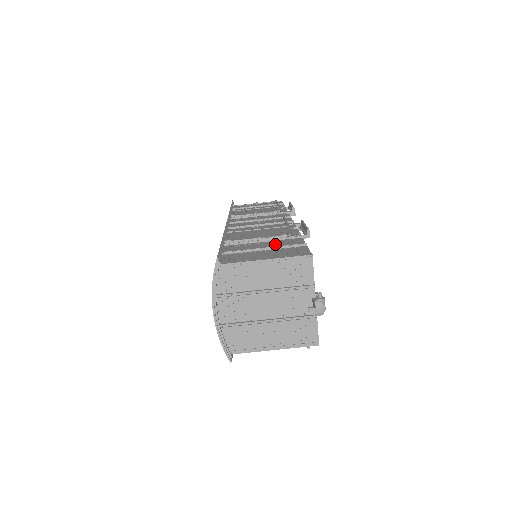
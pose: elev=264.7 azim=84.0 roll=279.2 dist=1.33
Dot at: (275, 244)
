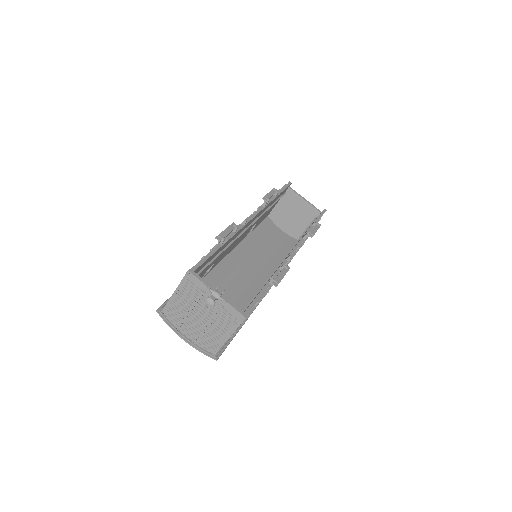
Dot at: occluded
